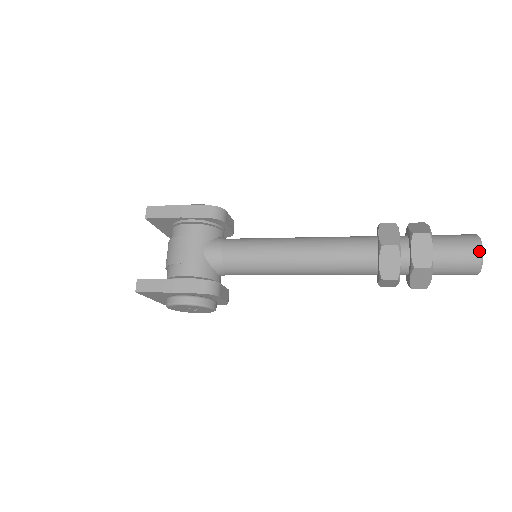
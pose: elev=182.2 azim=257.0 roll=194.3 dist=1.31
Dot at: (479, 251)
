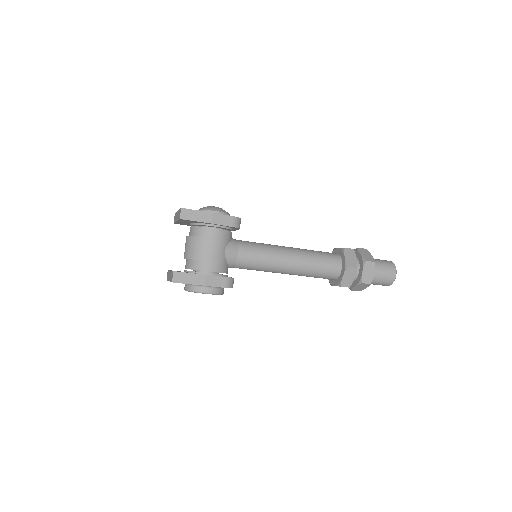
Dot at: (395, 275)
